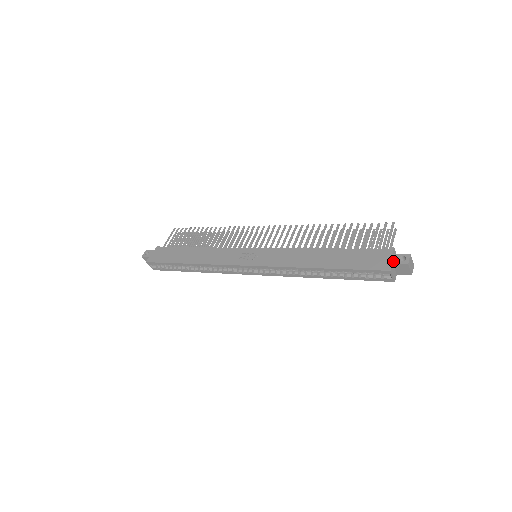
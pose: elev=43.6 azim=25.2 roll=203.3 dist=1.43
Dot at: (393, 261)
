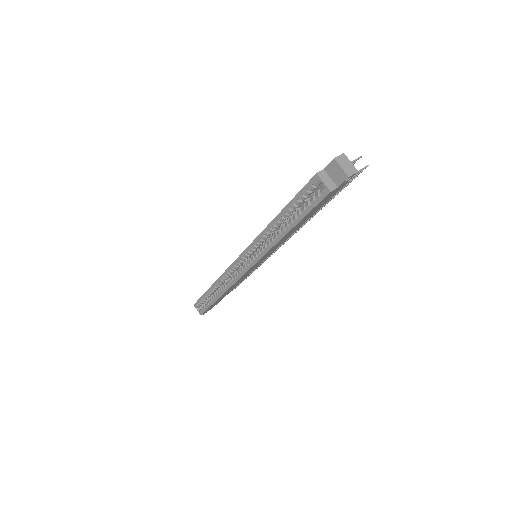
Dot at: (325, 167)
